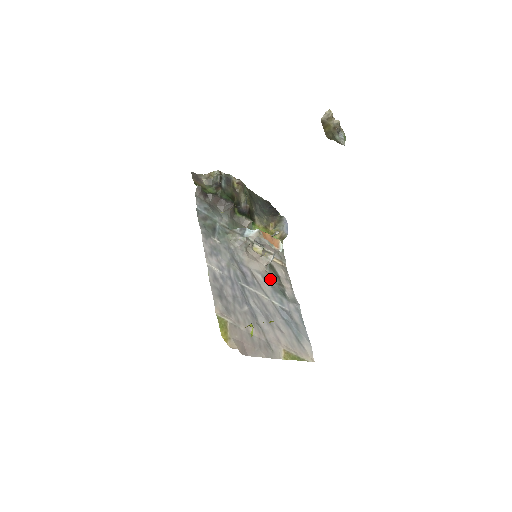
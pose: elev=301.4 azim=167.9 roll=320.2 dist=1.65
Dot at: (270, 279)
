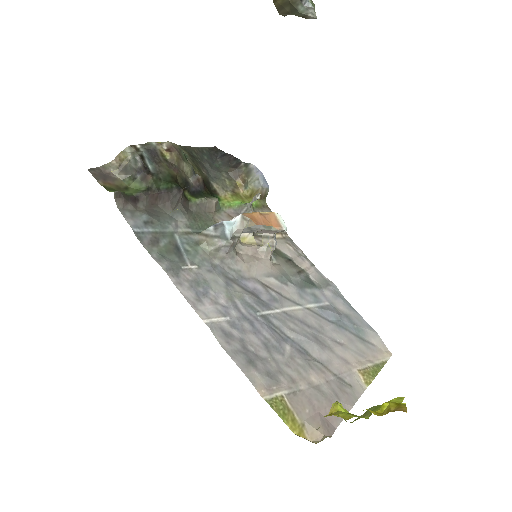
Dot at: (285, 274)
